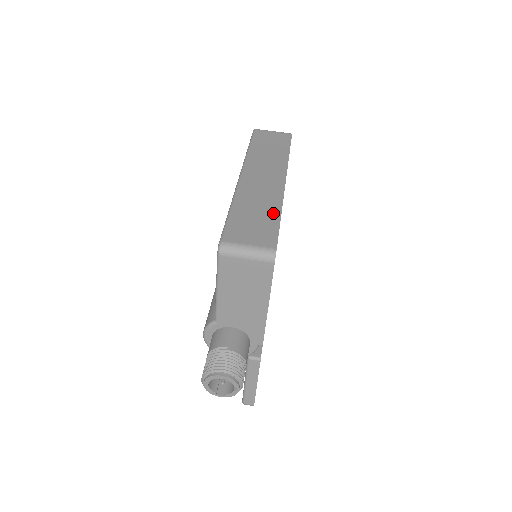
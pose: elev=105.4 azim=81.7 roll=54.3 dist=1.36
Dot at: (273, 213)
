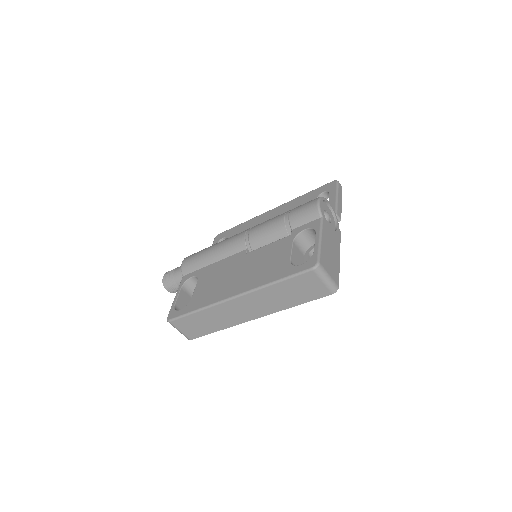
Dot at: (214, 328)
